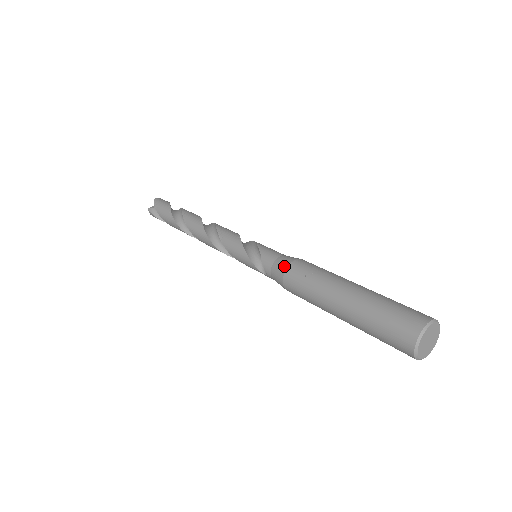
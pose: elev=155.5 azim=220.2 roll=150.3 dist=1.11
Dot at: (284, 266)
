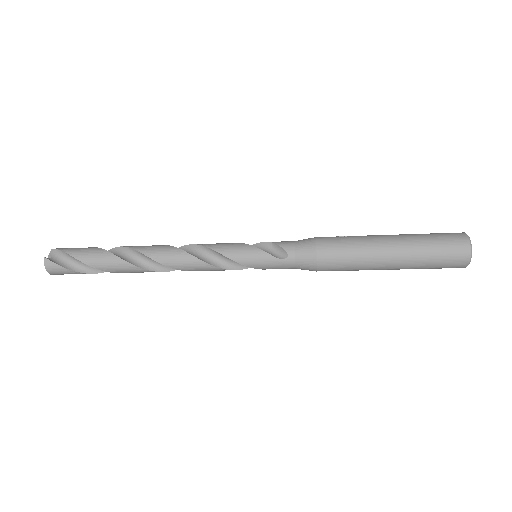
Dot at: (311, 239)
